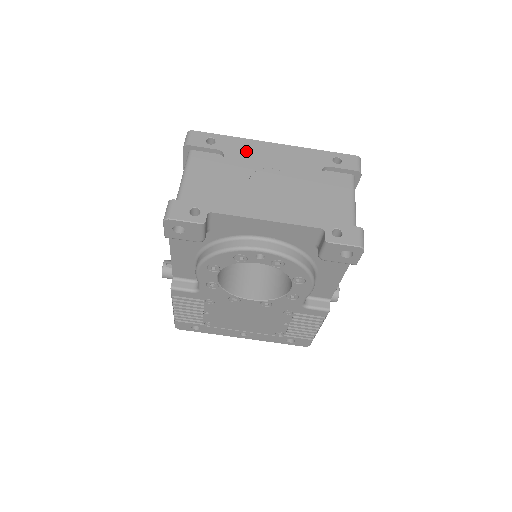
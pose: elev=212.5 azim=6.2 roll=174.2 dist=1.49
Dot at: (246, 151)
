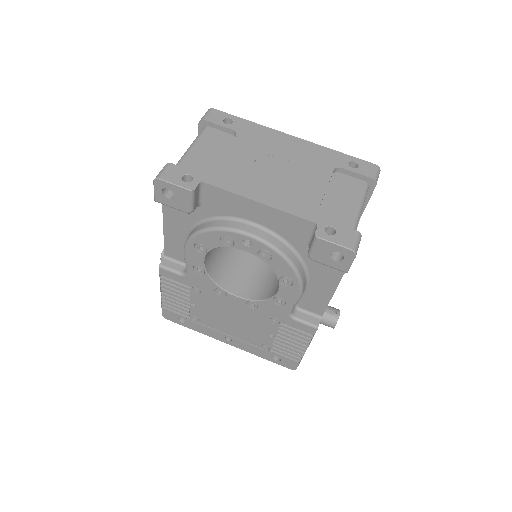
Dot at: (260, 137)
